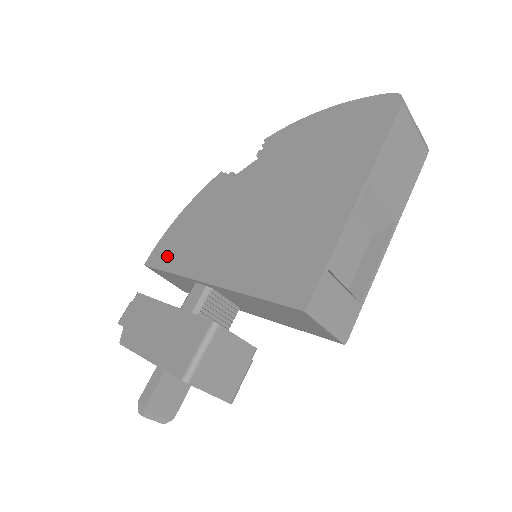
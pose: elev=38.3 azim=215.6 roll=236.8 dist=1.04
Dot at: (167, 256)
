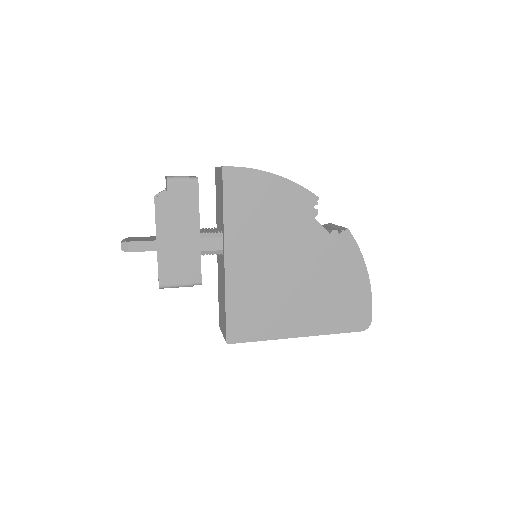
Dot at: (236, 193)
